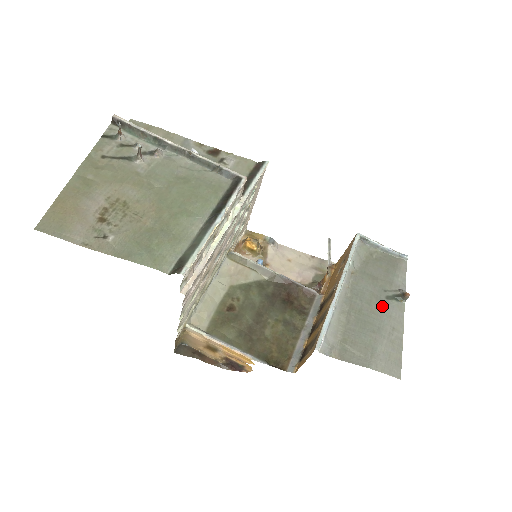
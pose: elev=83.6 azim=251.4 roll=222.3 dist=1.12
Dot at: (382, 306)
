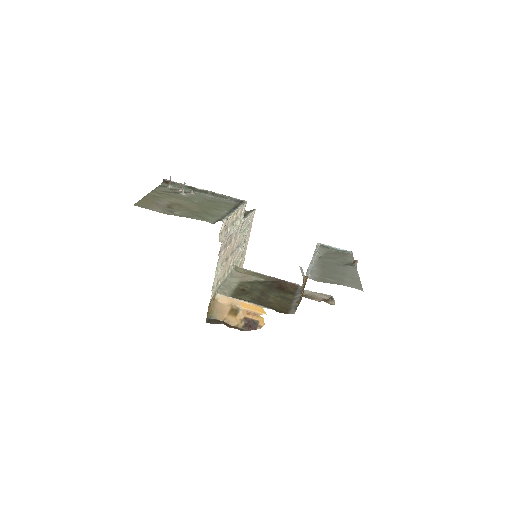
Dot at: (342, 267)
